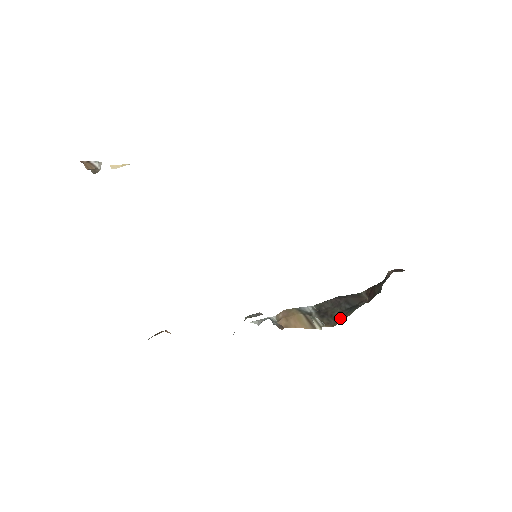
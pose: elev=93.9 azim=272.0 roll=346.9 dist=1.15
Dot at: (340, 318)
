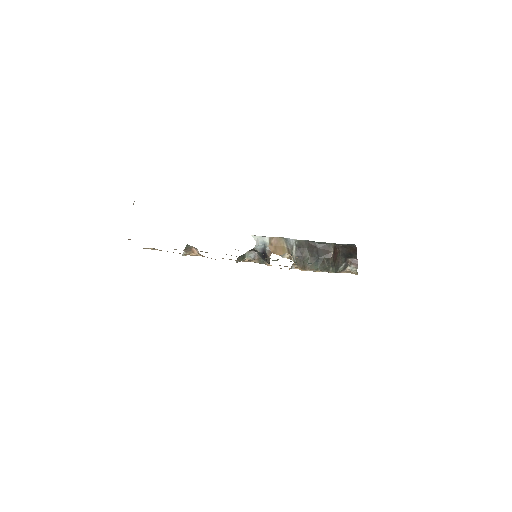
Dot at: (307, 267)
